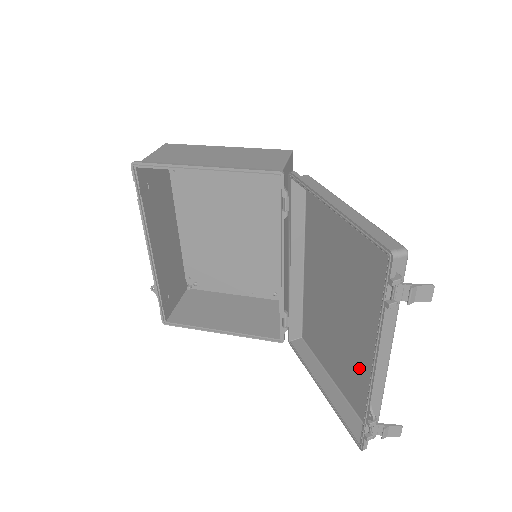
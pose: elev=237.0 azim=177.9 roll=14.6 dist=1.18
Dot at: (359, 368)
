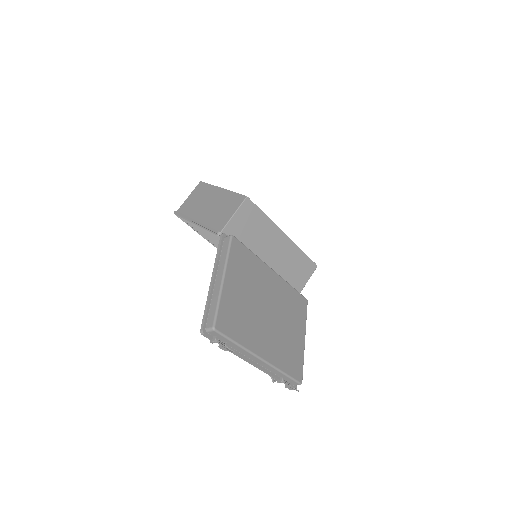
Dot at: (281, 349)
